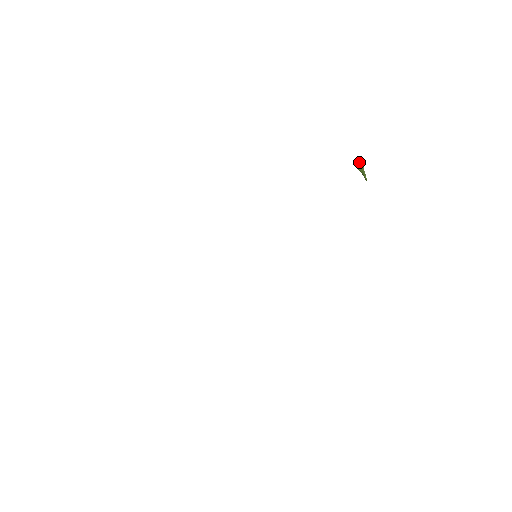
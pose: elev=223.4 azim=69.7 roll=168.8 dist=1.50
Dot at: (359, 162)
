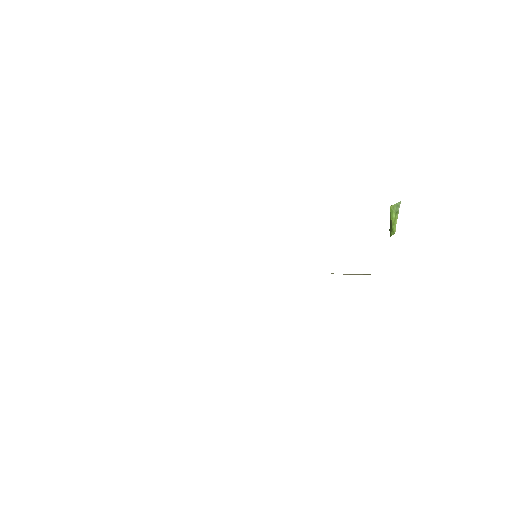
Dot at: (396, 209)
